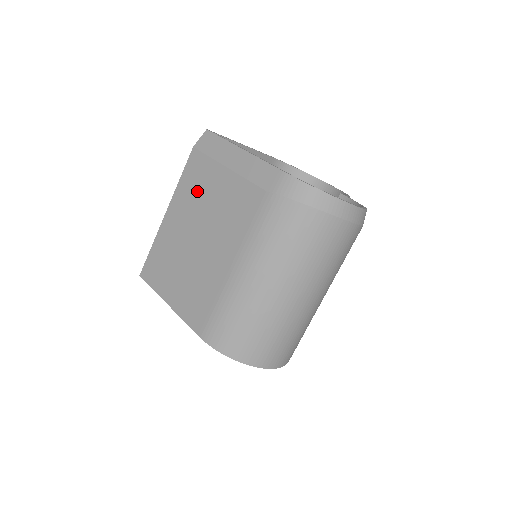
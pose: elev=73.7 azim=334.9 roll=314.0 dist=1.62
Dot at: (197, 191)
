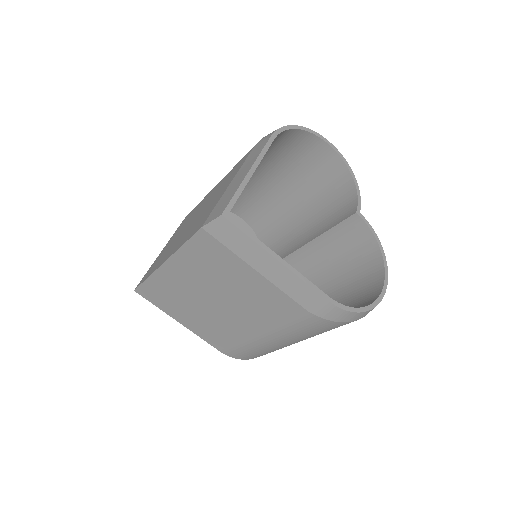
Dot at: (212, 269)
